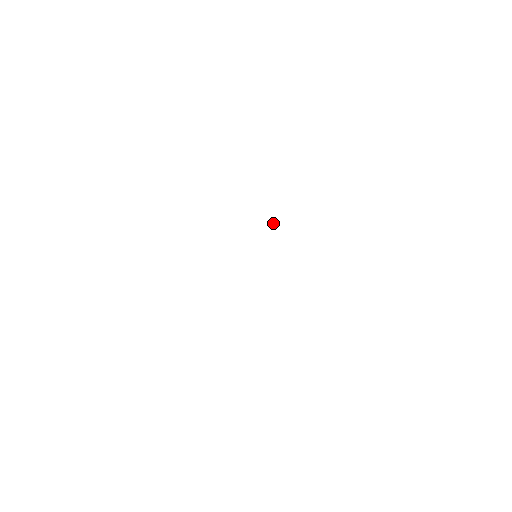
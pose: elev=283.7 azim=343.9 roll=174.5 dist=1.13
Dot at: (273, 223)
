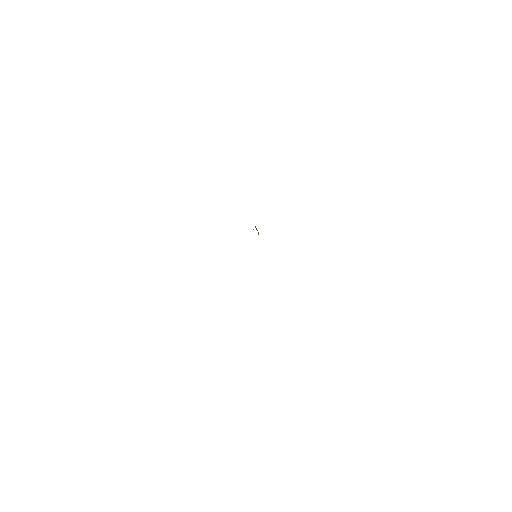
Dot at: occluded
